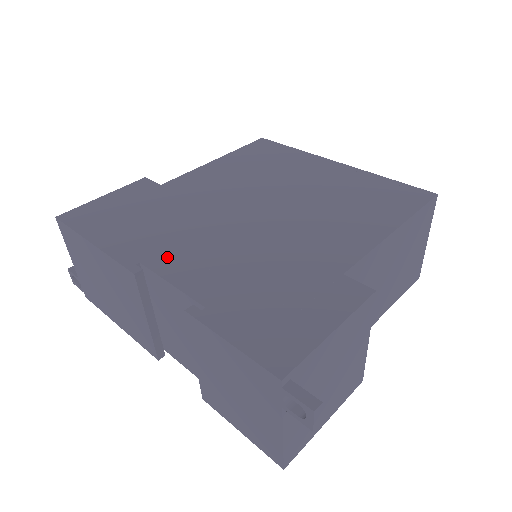
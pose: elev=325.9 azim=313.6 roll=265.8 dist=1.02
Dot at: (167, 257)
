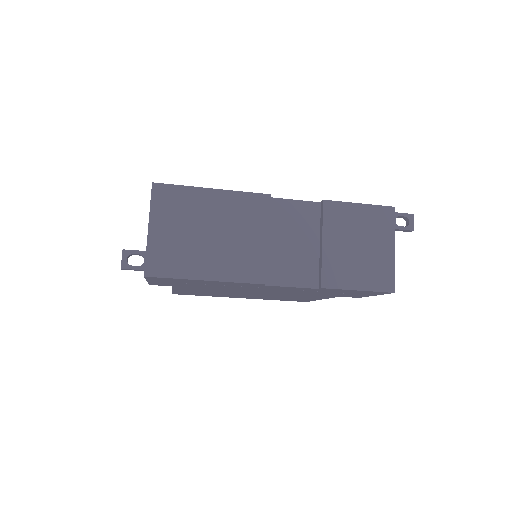
Dot at: occluded
